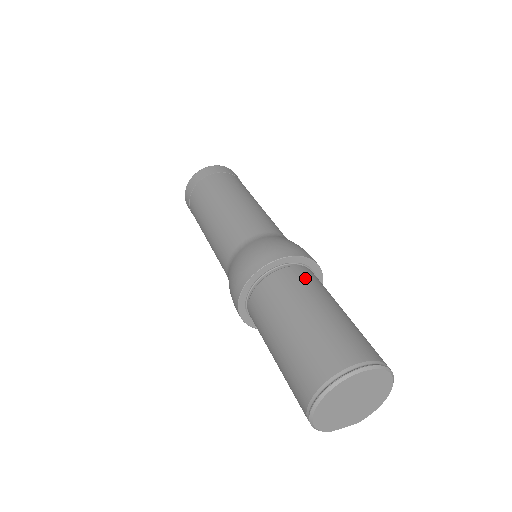
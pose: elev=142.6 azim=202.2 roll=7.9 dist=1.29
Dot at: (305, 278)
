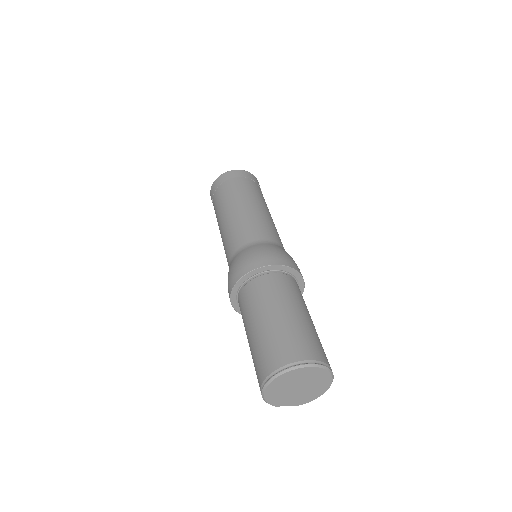
Dot at: (288, 285)
